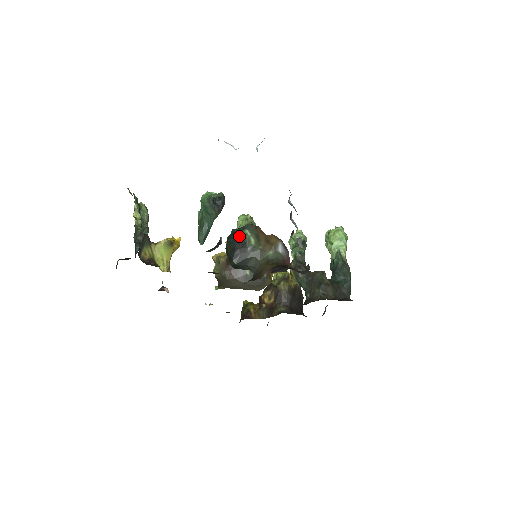
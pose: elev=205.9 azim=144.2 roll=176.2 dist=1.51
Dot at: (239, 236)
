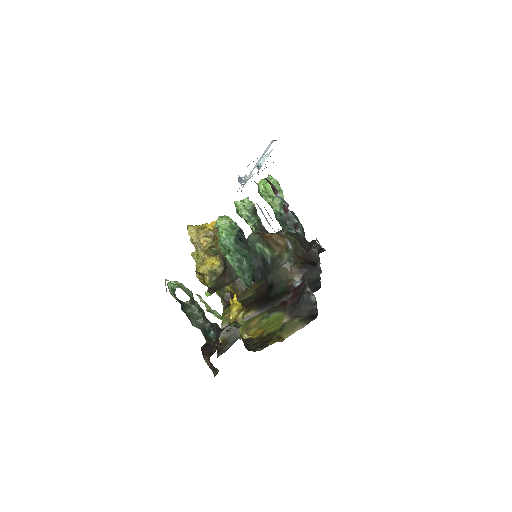
Dot at: (255, 253)
